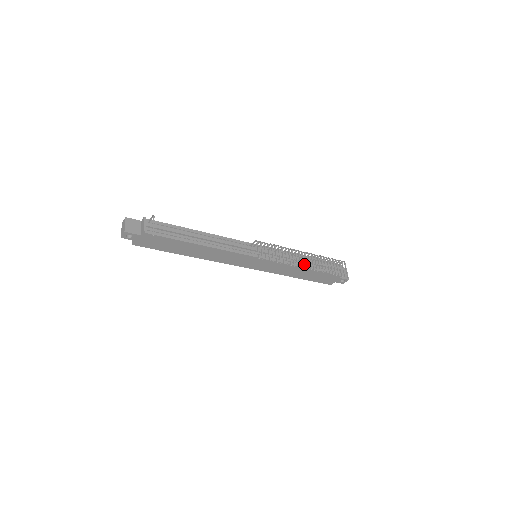
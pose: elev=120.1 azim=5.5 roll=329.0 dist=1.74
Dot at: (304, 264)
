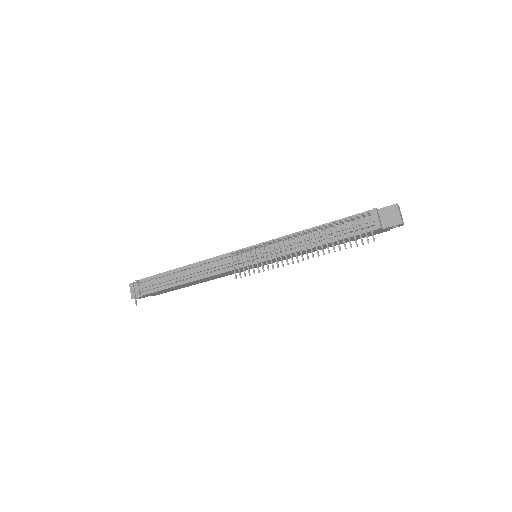
Dot at: (296, 256)
